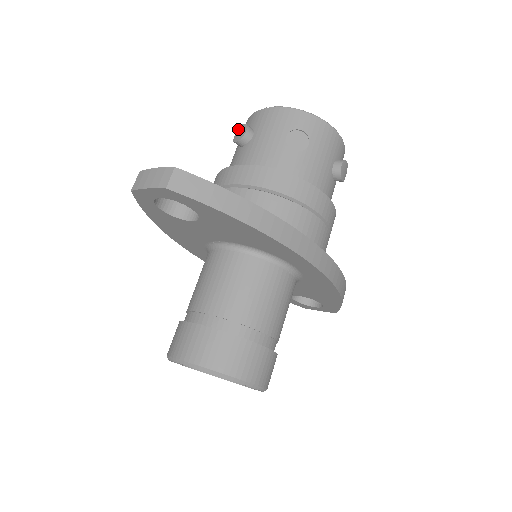
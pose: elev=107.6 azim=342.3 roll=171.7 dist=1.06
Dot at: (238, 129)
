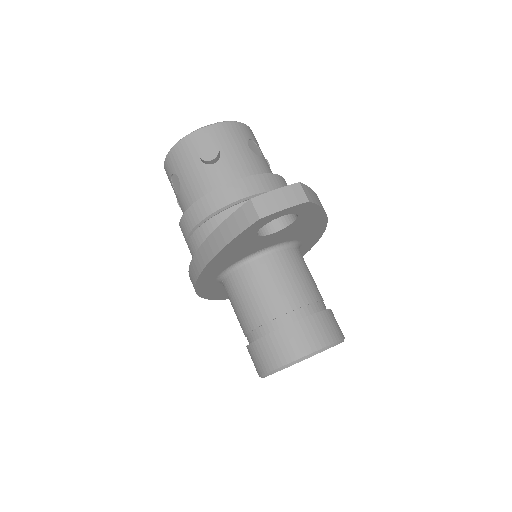
Dot at: (200, 148)
